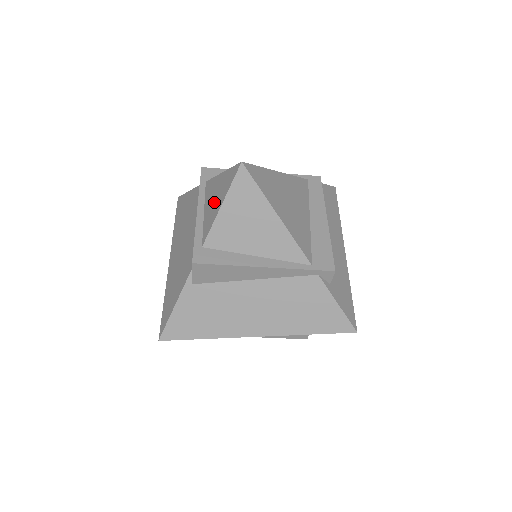
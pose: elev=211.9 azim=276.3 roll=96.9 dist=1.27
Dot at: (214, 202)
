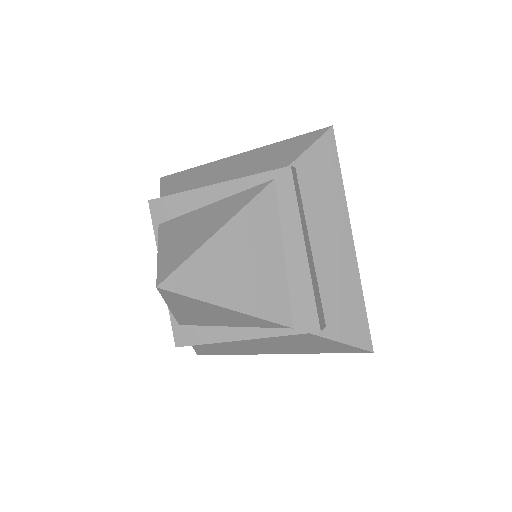
Dot at: occluded
